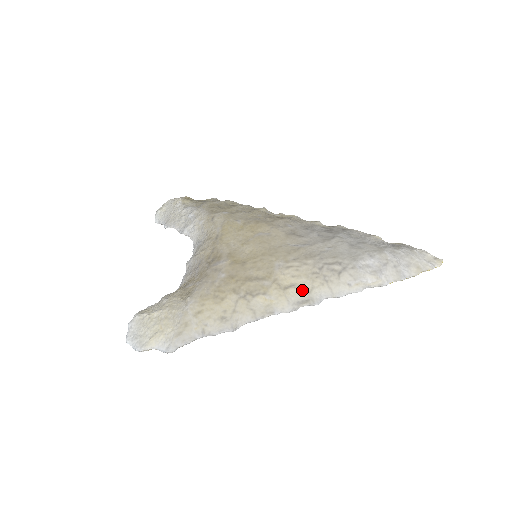
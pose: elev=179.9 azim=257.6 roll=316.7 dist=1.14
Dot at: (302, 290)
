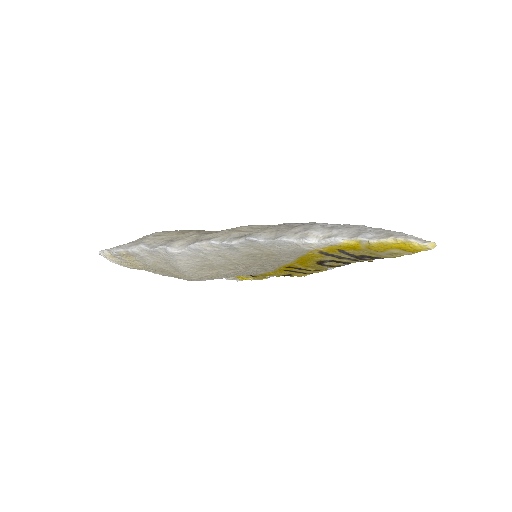
Dot at: (250, 233)
